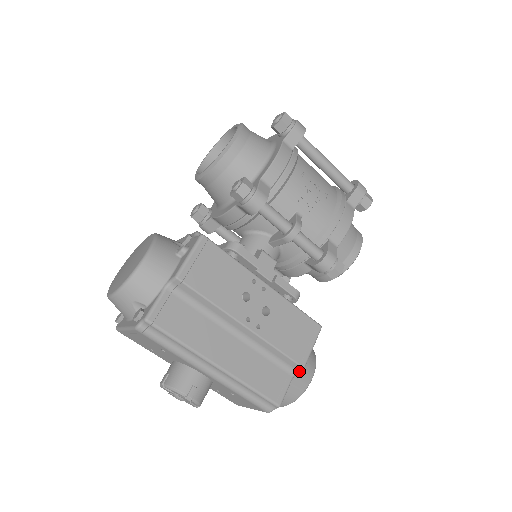
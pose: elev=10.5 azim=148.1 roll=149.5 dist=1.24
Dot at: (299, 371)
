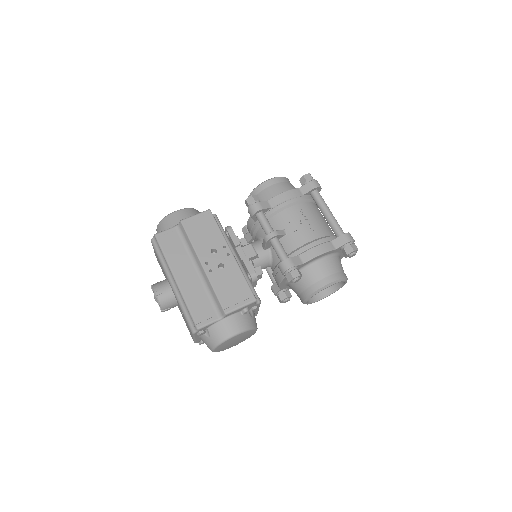
Dot at: (226, 320)
